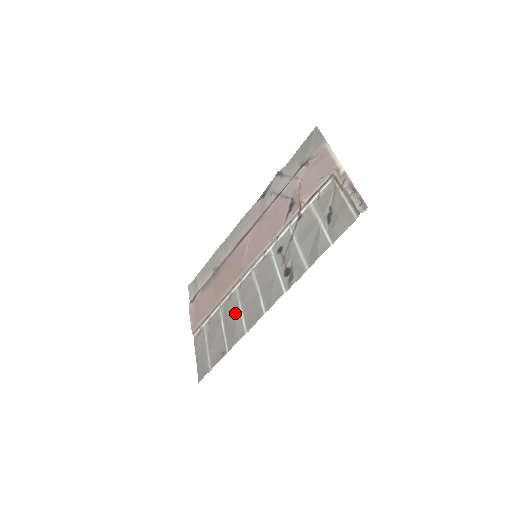
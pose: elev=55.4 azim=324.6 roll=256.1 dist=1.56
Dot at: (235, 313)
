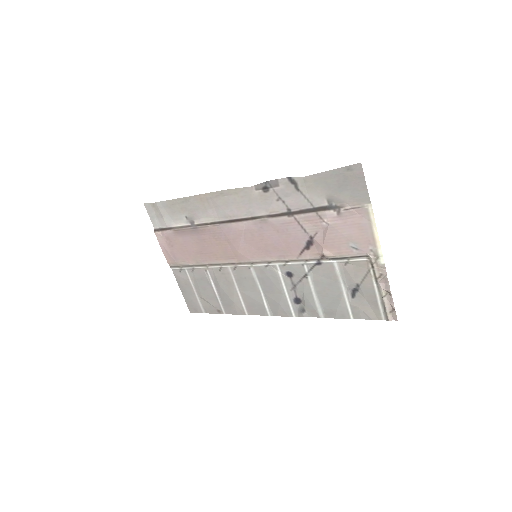
Dot at: (231, 290)
